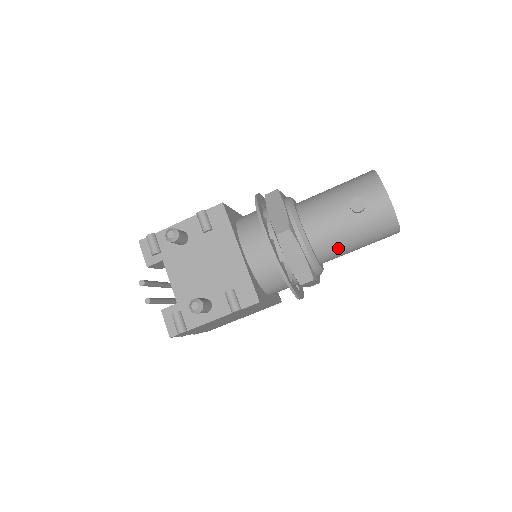
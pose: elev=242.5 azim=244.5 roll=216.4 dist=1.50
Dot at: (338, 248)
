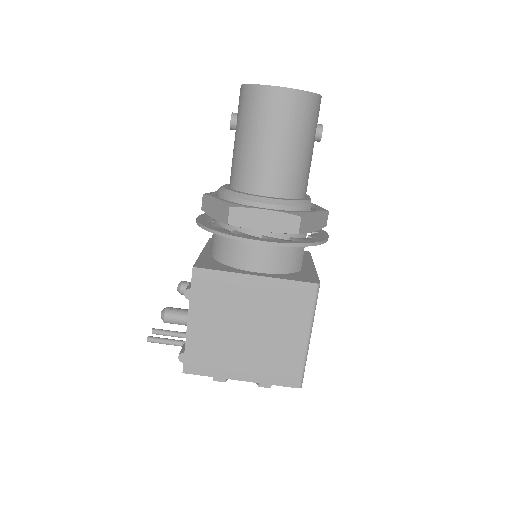
Dot at: (248, 165)
